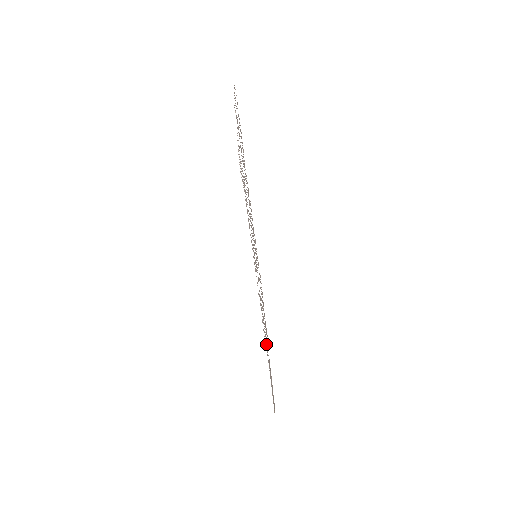
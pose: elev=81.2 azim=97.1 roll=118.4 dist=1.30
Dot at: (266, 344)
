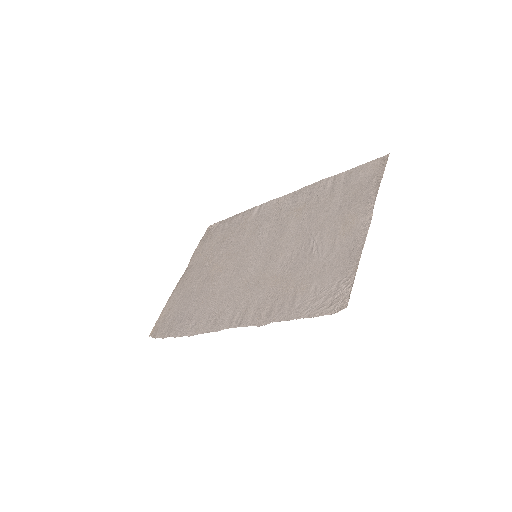
Dot at: (201, 317)
